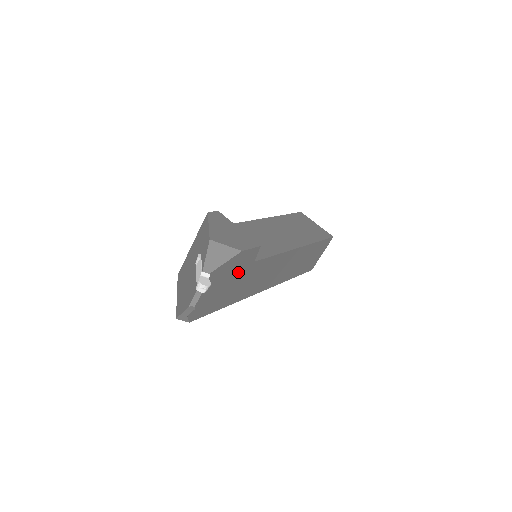
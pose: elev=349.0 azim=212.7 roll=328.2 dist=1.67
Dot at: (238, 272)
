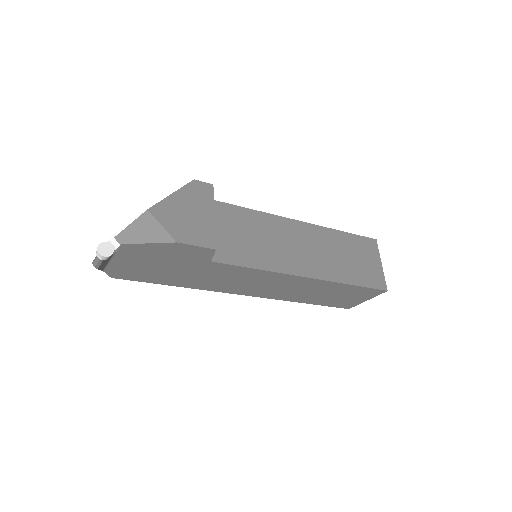
Dot at: (182, 261)
